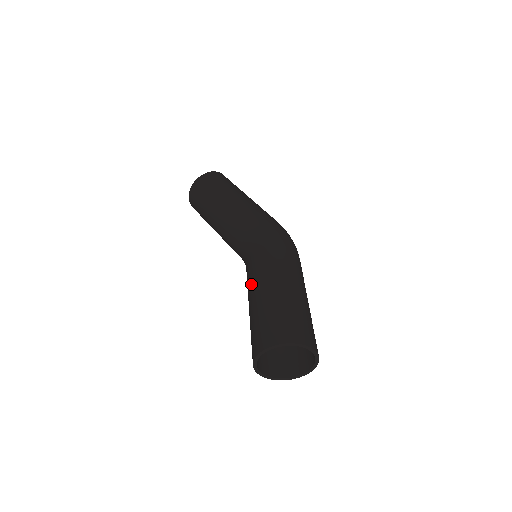
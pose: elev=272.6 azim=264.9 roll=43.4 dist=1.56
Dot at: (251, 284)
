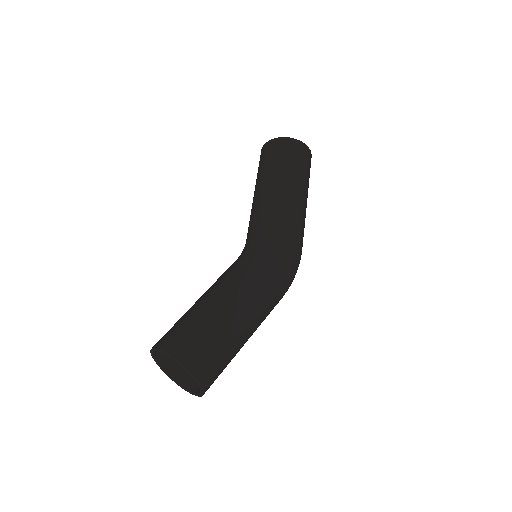
Dot at: (221, 282)
